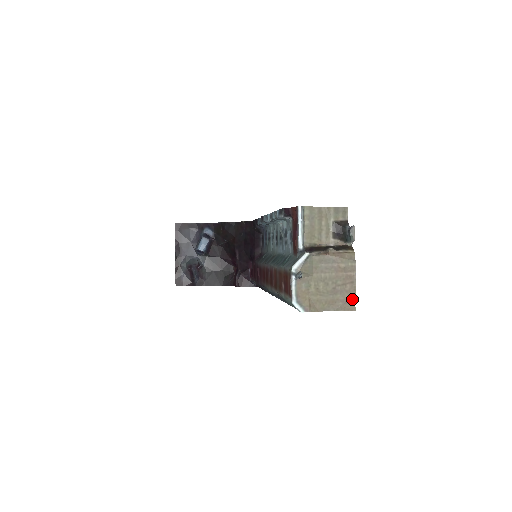
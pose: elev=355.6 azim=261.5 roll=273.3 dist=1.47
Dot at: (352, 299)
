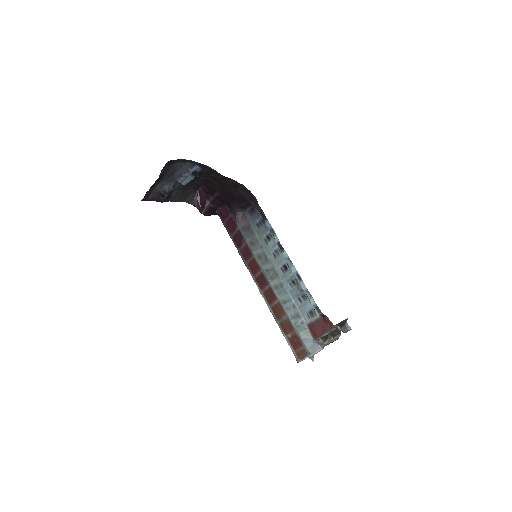
Dot at: occluded
